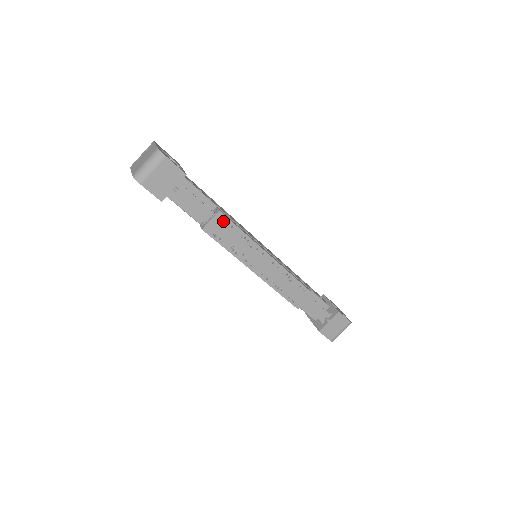
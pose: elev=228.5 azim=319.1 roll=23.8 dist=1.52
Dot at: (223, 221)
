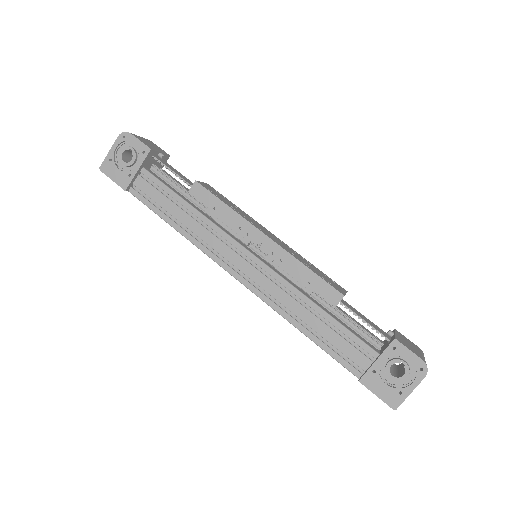
Dot at: (213, 190)
